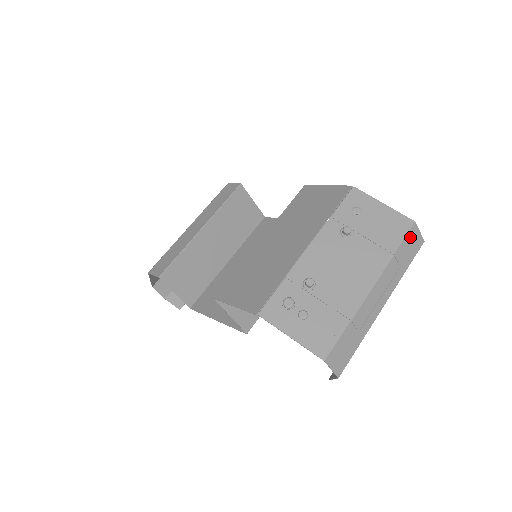
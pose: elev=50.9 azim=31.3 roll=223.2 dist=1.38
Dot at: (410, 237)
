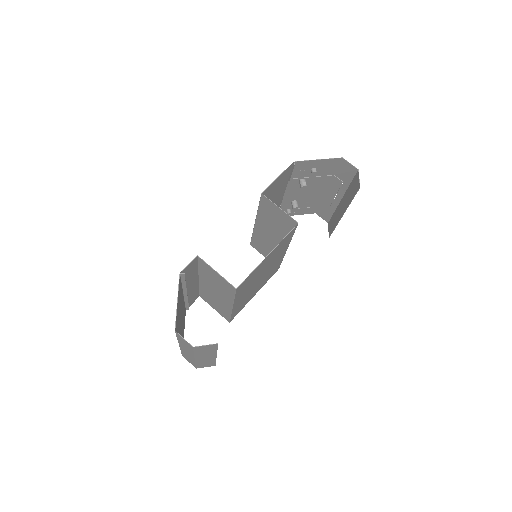
Dot at: (320, 211)
